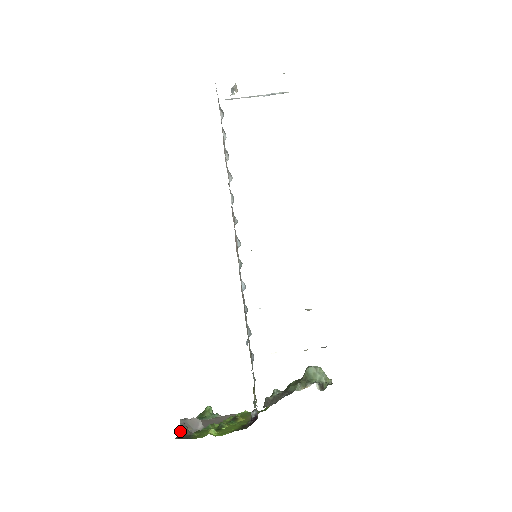
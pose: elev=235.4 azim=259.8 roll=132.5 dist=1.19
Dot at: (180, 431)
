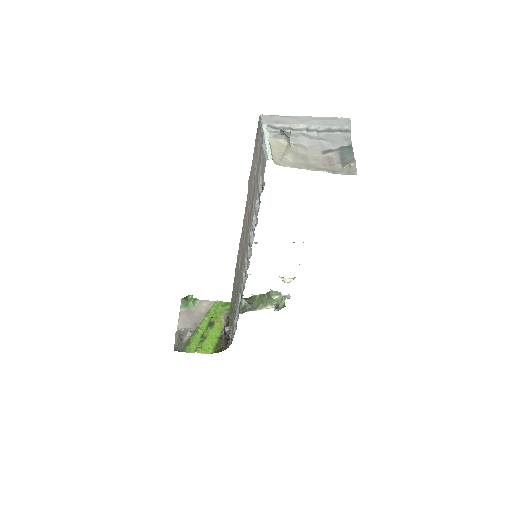
Dot at: (176, 341)
